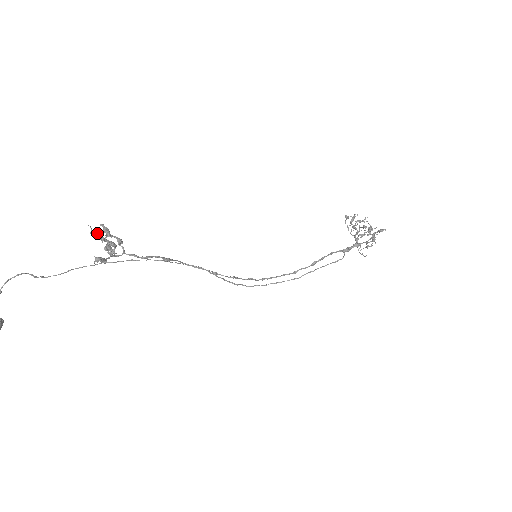
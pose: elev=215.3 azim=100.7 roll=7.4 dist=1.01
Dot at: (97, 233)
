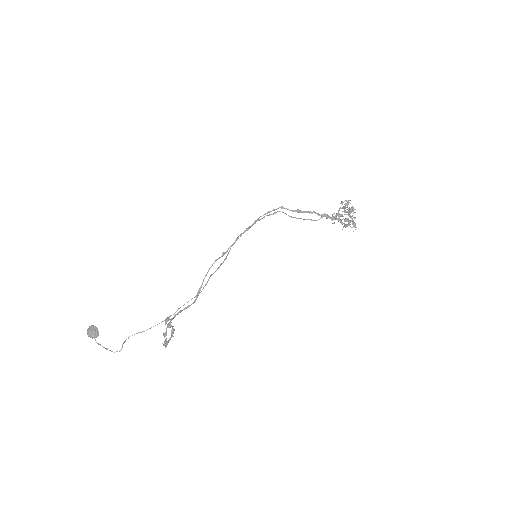
Dot at: occluded
